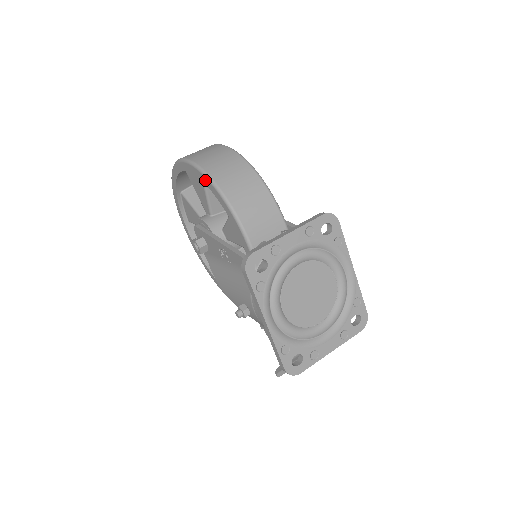
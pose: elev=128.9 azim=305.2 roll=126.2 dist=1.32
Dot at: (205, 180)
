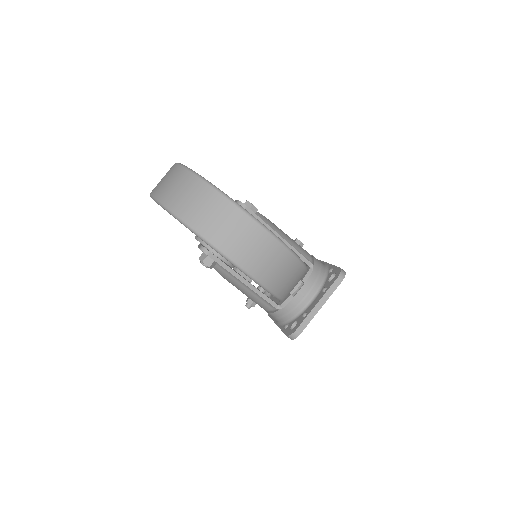
Dot at: occluded
